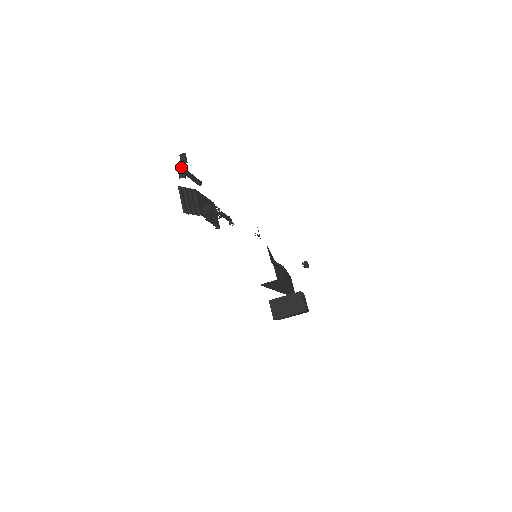
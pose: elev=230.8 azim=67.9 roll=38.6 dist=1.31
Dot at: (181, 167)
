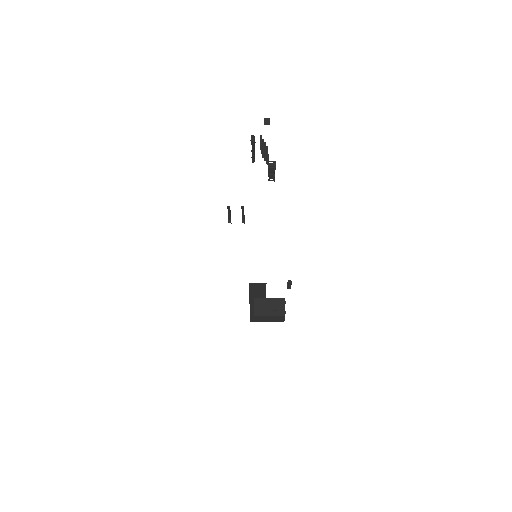
Dot at: (253, 135)
